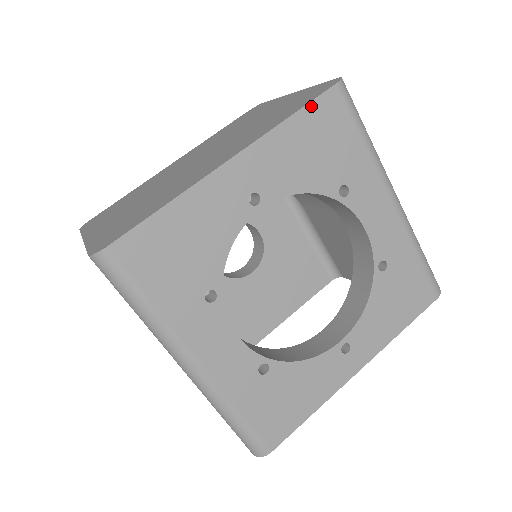
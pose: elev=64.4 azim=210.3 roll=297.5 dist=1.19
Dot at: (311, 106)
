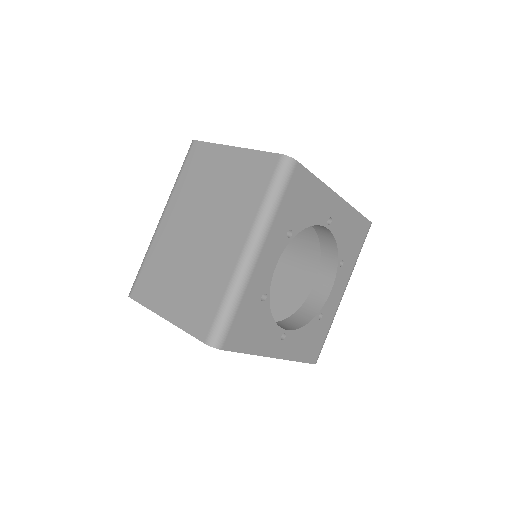
Dot at: (363, 218)
